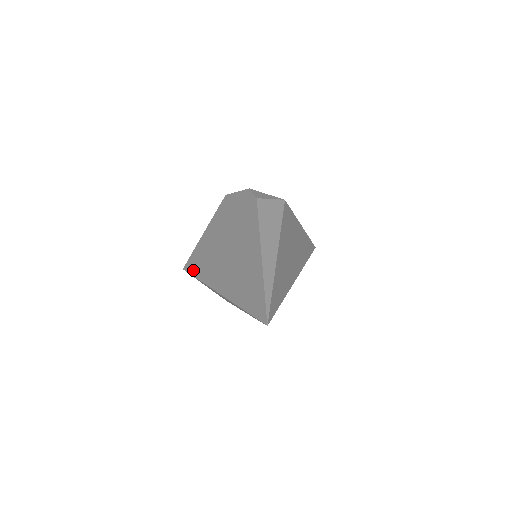
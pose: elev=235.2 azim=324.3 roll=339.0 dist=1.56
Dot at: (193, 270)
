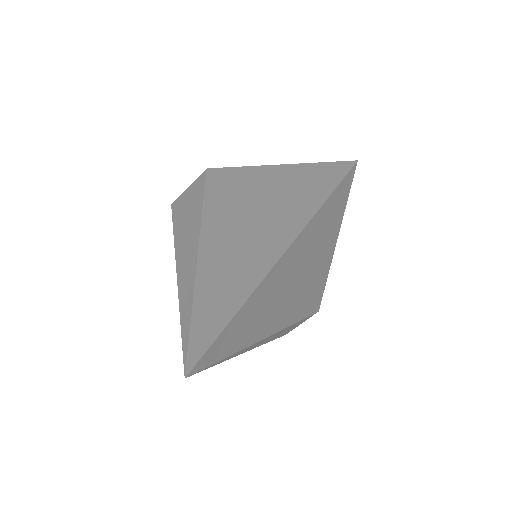
Dot at: occluded
